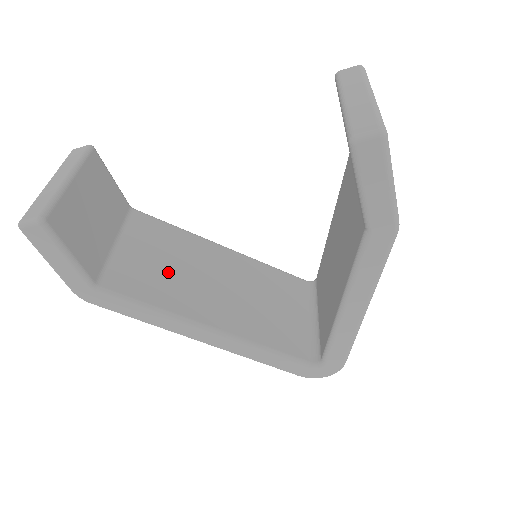
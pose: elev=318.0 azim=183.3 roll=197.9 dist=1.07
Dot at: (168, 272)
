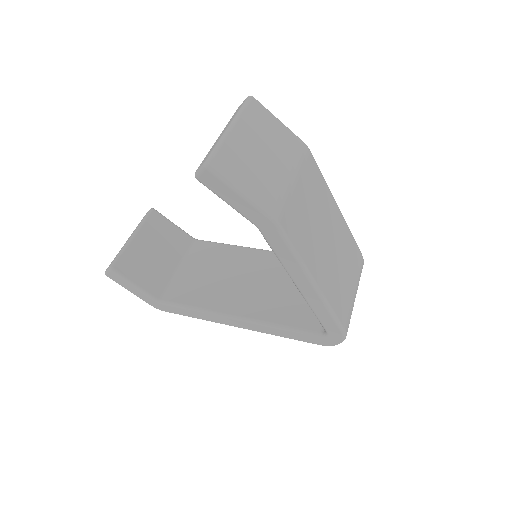
Dot at: (211, 281)
